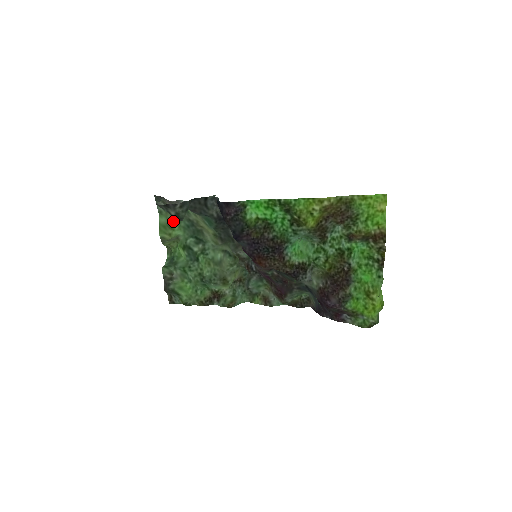
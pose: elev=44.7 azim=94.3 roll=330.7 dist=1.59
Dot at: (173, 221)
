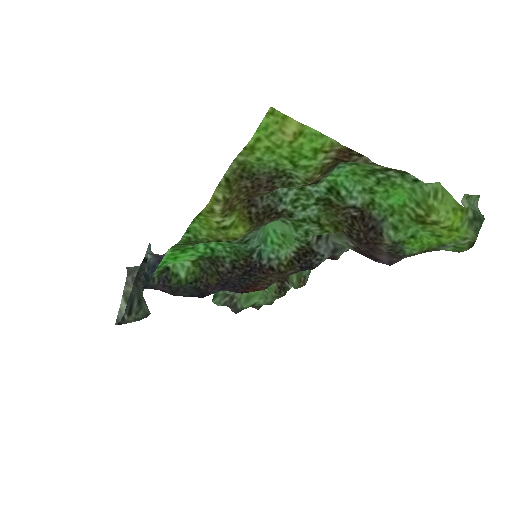
Dot at: occluded
